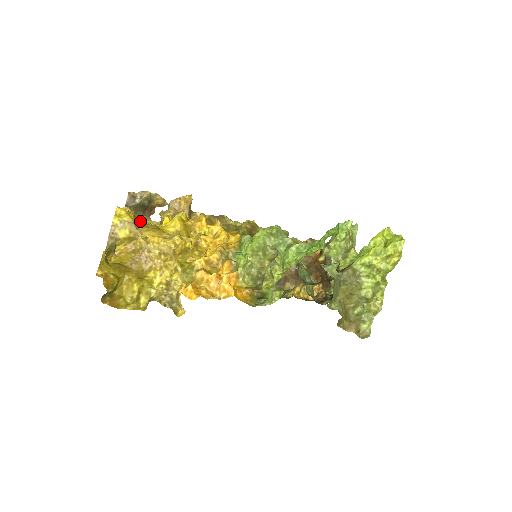
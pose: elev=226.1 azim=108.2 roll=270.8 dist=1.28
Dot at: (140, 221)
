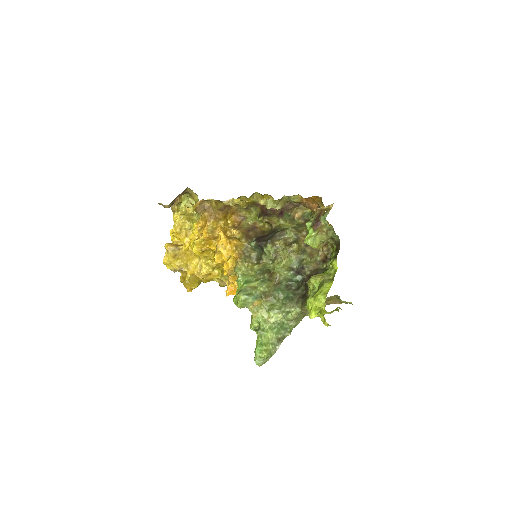
Dot at: (180, 251)
